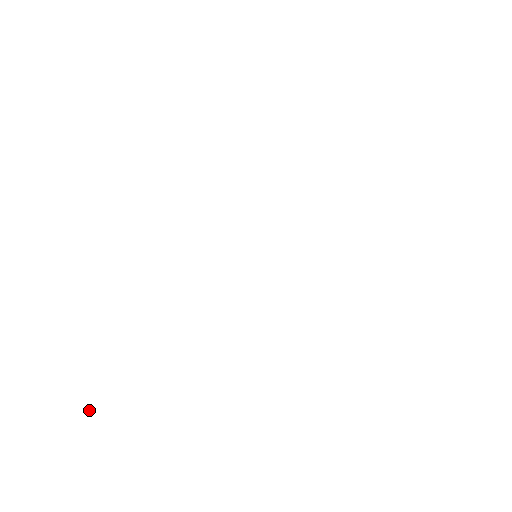
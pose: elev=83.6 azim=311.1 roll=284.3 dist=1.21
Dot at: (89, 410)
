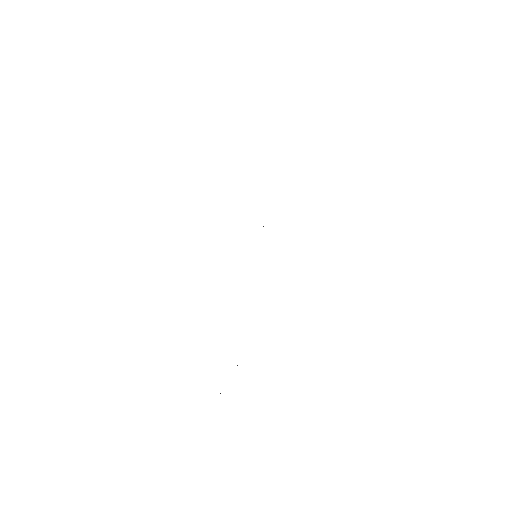
Dot at: occluded
